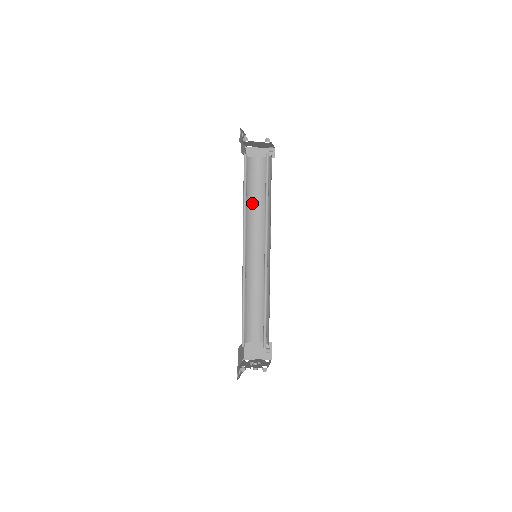
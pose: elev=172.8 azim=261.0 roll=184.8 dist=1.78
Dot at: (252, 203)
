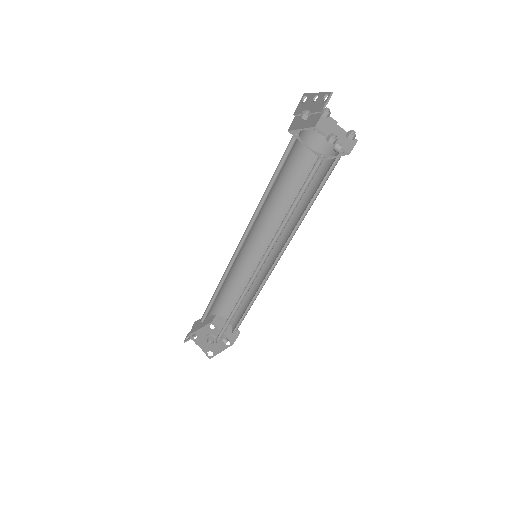
Dot at: (289, 192)
